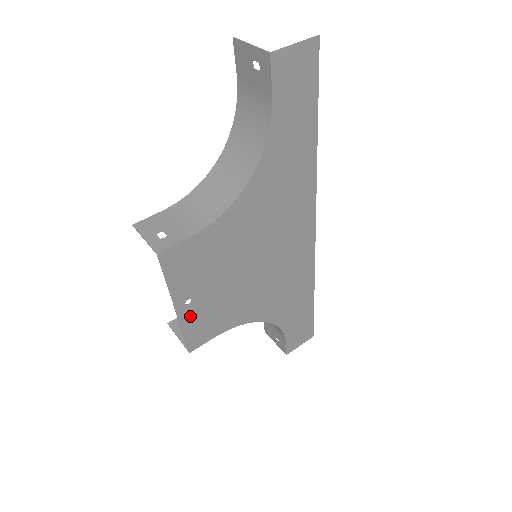
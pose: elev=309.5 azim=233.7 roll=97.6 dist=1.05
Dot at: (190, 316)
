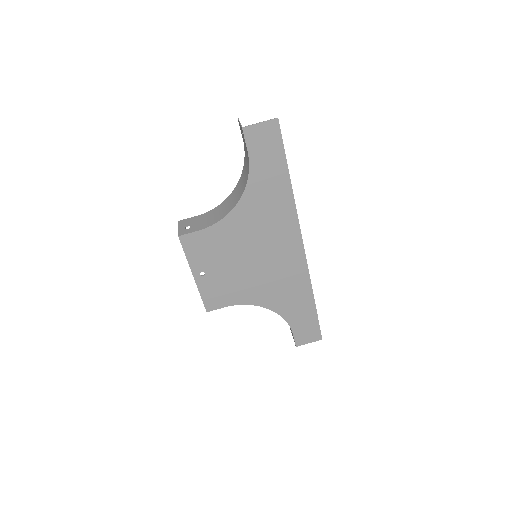
Dot at: (205, 284)
